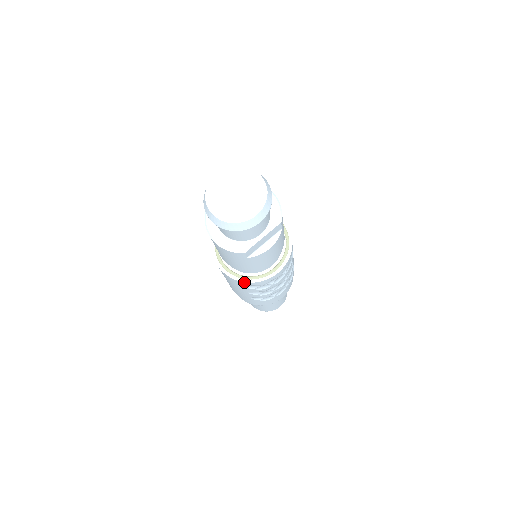
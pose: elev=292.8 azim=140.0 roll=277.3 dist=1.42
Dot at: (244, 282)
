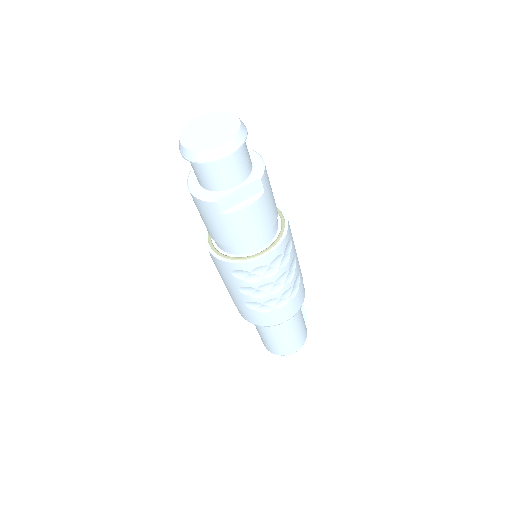
Dot at: (228, 262)
